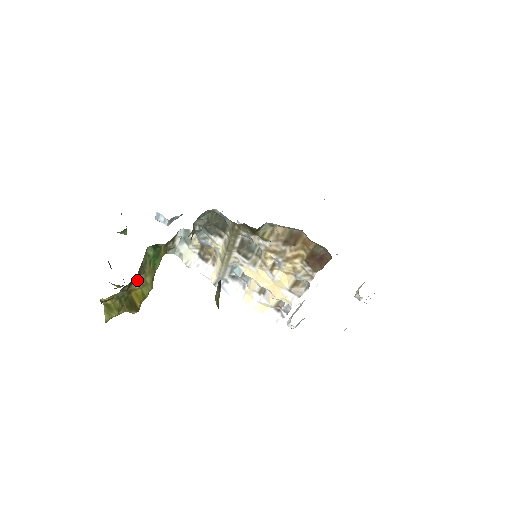
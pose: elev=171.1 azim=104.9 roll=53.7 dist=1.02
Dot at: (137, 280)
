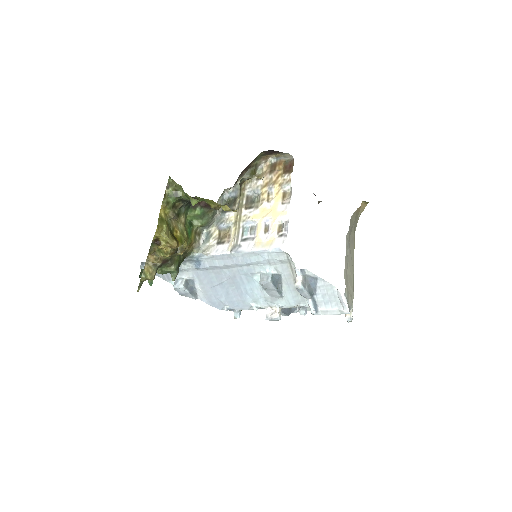
Dot at: (179, 227)
